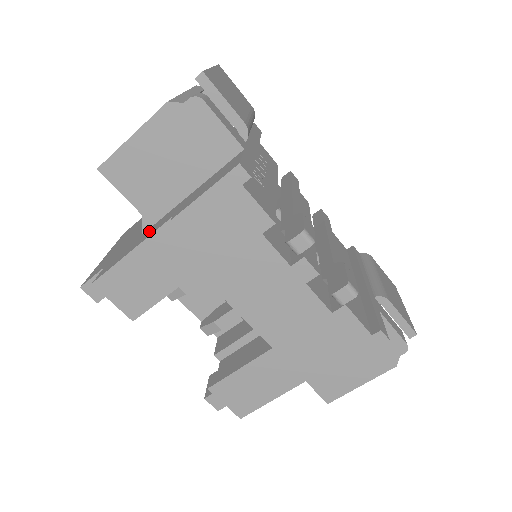
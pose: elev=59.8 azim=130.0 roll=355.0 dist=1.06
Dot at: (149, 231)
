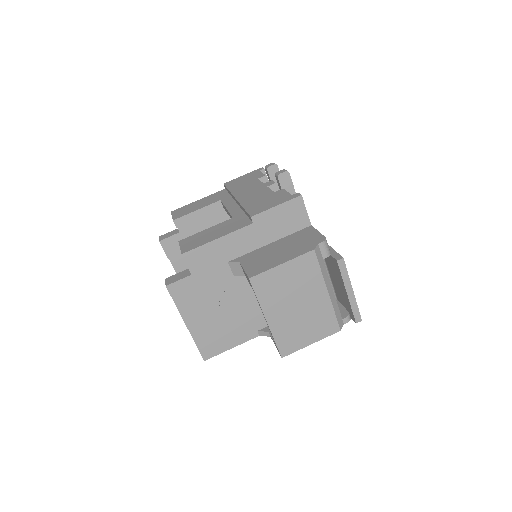
Dot at: occluded
